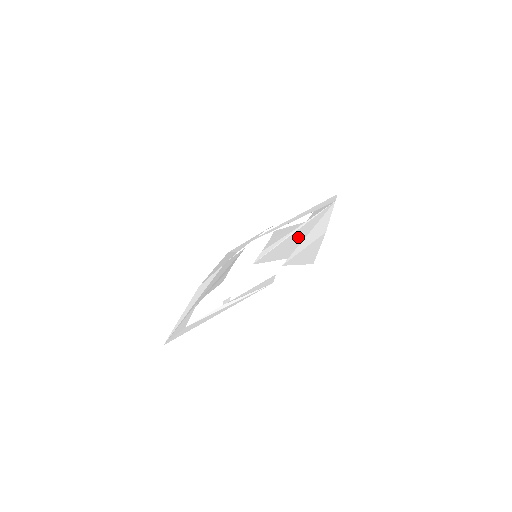
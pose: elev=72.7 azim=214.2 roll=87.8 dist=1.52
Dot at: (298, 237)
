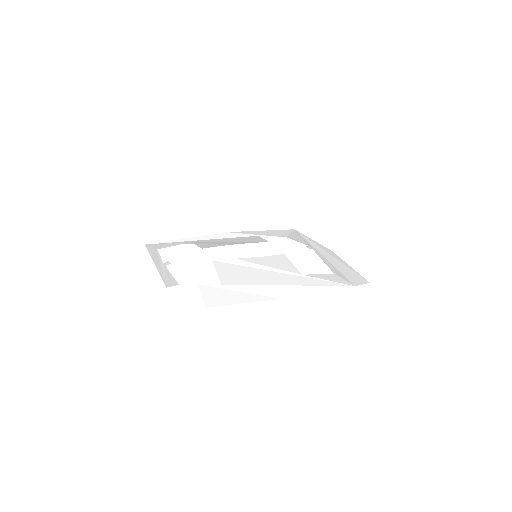
Dot at: (266, 278)
